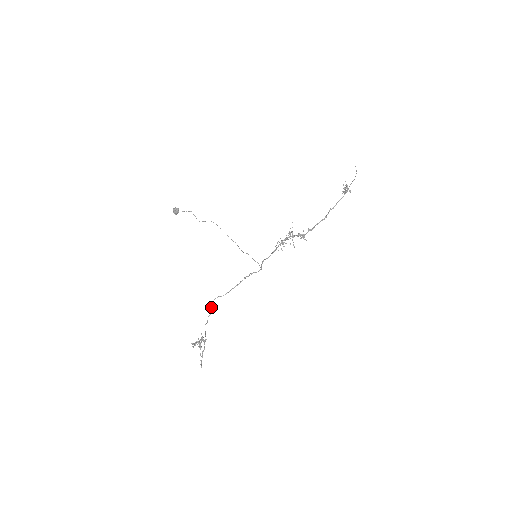
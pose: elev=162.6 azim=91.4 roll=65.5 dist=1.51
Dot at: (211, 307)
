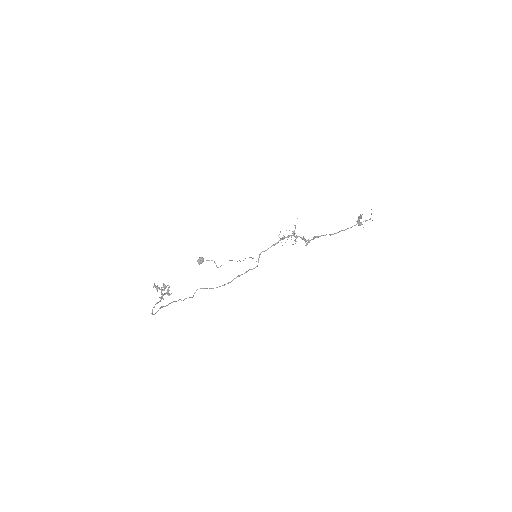
Dot at: (193, 295)
